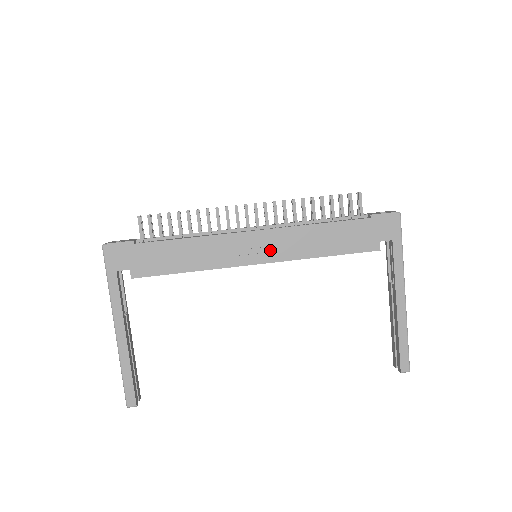
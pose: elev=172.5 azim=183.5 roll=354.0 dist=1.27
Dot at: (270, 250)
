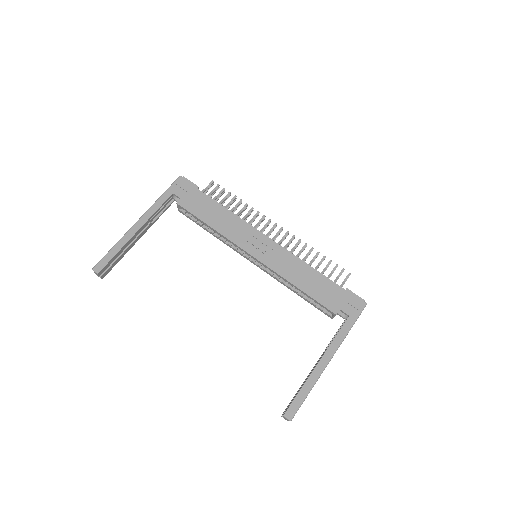
Dot at: (268, 256)
